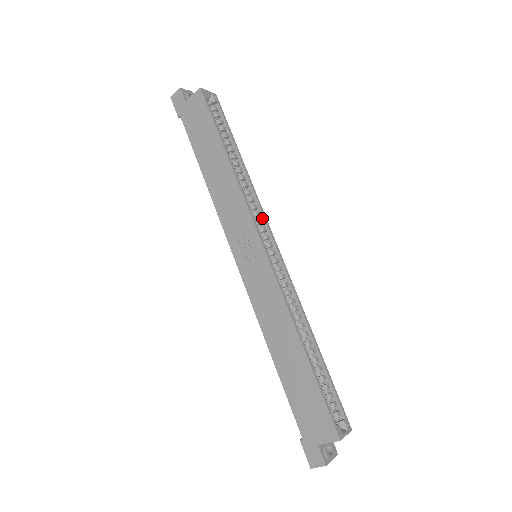
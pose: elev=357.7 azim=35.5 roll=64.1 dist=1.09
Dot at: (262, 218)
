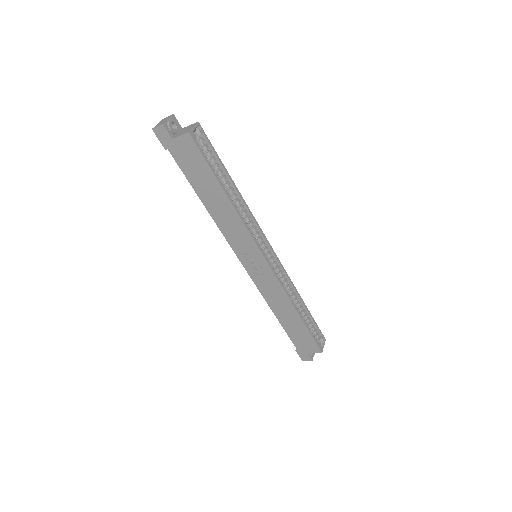
Dot at: (258, 230)
